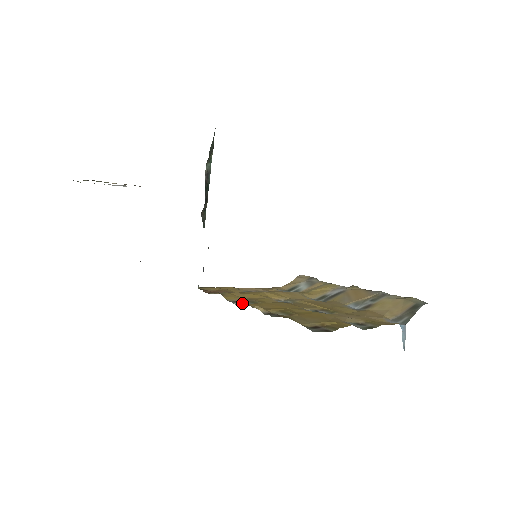
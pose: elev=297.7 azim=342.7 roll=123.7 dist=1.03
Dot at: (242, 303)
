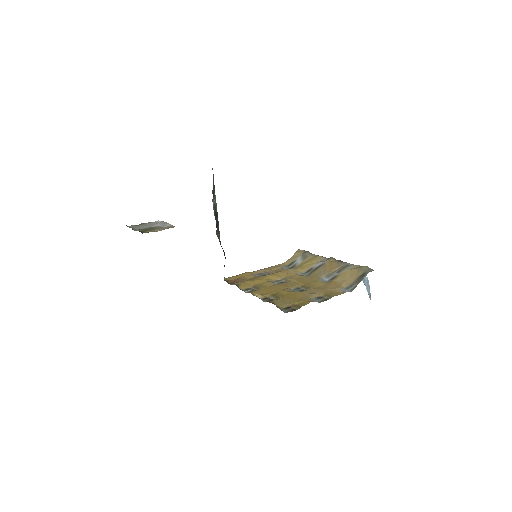
Dot at: (250, 290)
